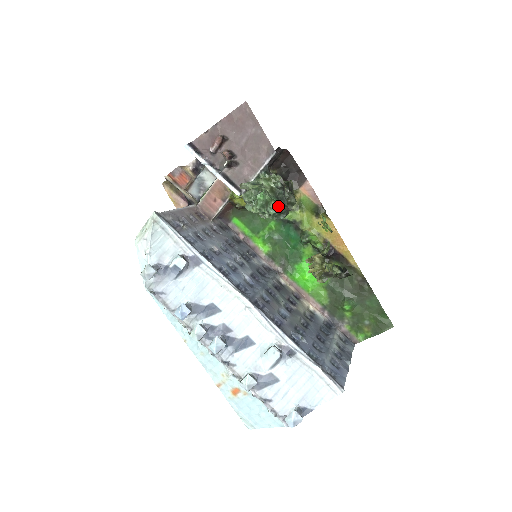
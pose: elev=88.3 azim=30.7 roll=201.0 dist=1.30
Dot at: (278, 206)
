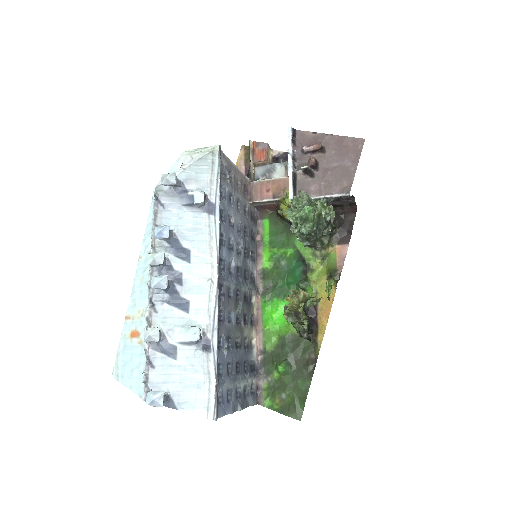
Dot at: (312, 231)
